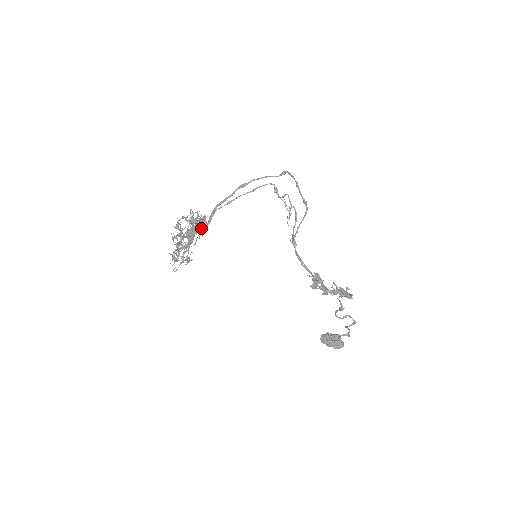
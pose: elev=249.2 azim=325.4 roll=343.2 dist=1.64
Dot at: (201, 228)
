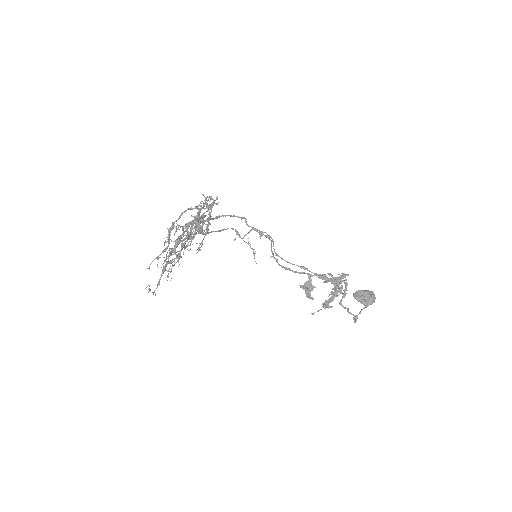
Dot at: occluded
